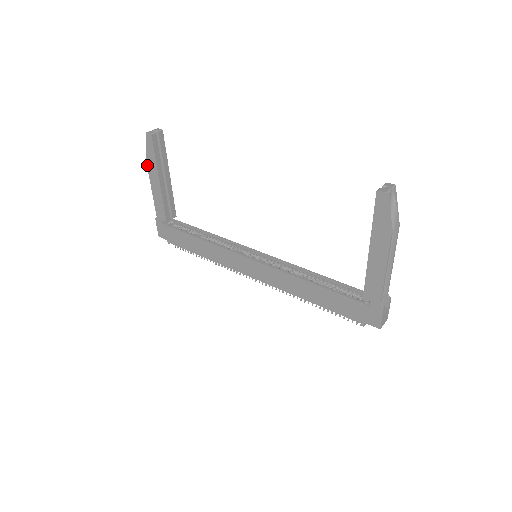
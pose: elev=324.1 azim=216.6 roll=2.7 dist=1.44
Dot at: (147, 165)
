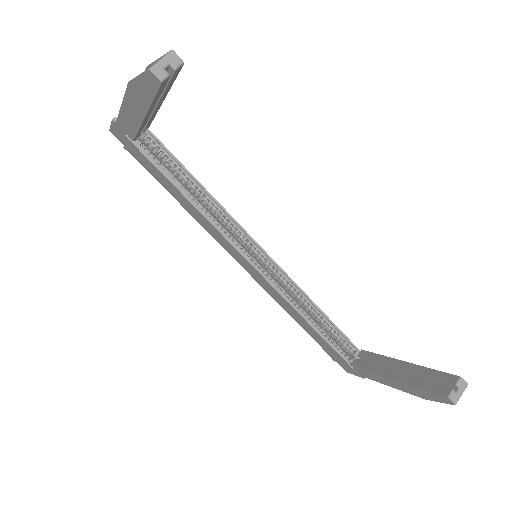
Dot at: (127, 86)
